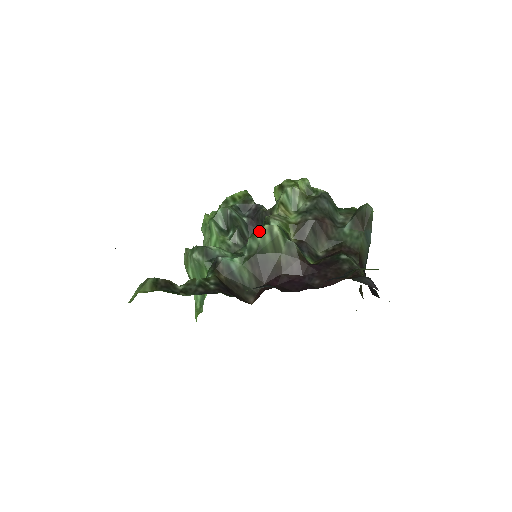
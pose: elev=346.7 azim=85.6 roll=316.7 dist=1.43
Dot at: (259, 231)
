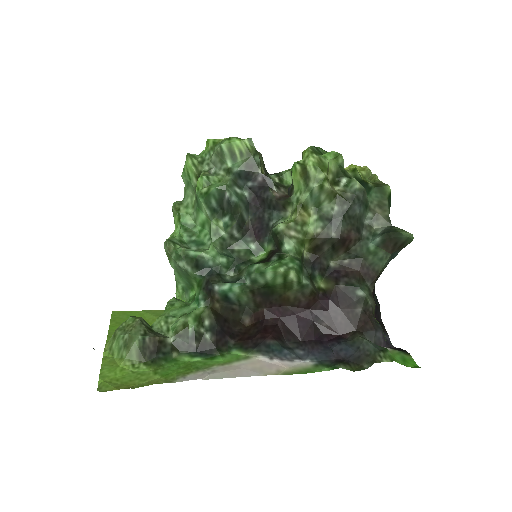
Dot at: (270, 272)
